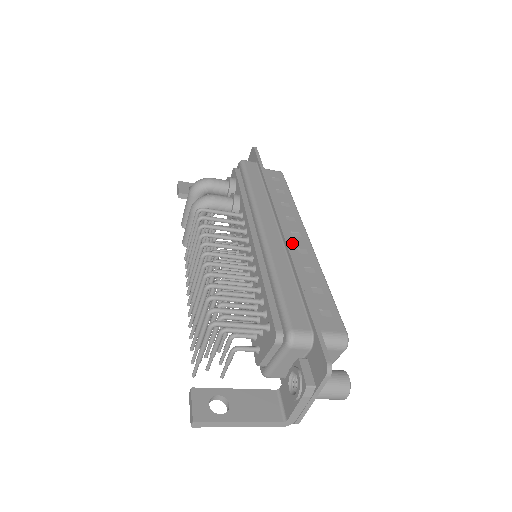
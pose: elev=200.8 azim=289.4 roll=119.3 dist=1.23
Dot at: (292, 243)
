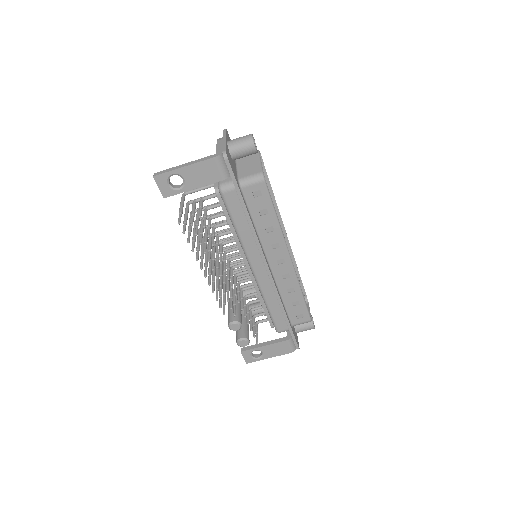
Dot at: occluded
